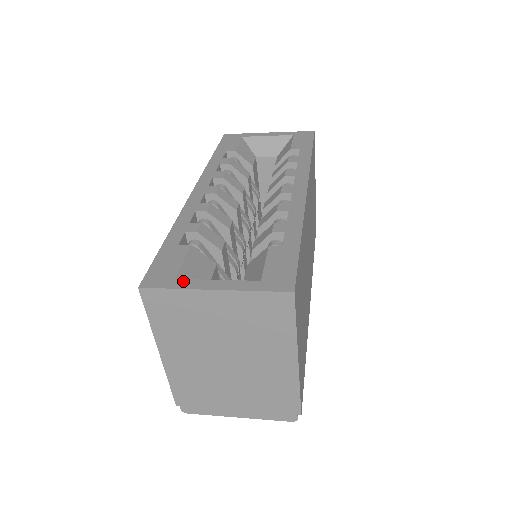
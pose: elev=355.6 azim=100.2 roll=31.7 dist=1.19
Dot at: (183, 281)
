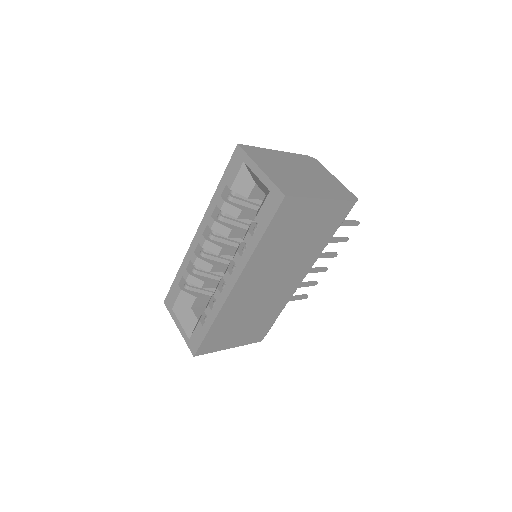
Dot at: (173, 313)
